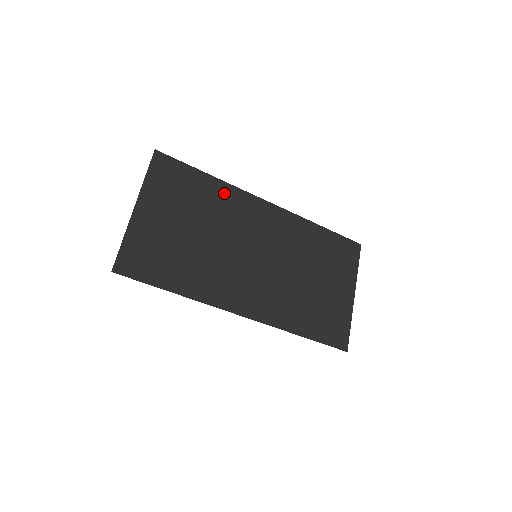
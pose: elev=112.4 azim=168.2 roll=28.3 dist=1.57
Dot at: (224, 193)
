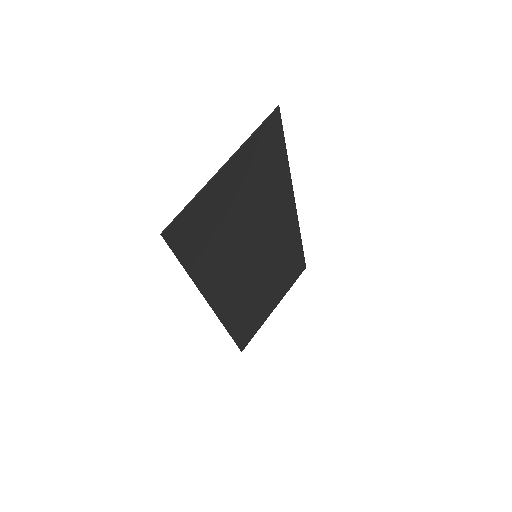
Dot at: (282, 185)
